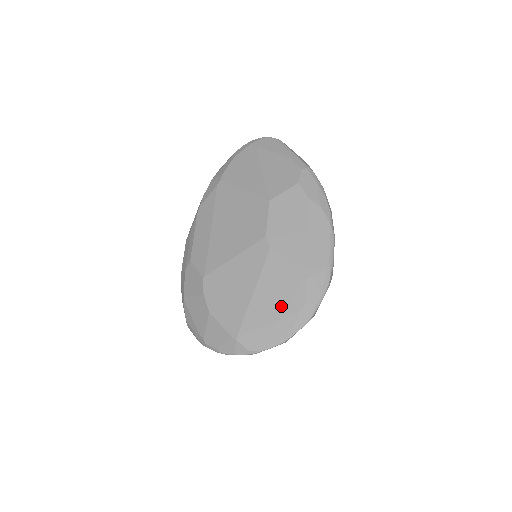
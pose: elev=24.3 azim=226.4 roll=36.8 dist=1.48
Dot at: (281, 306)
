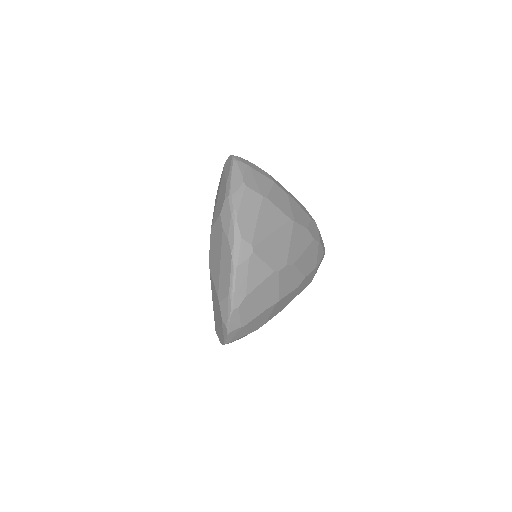
Dot at: (218, 317)
